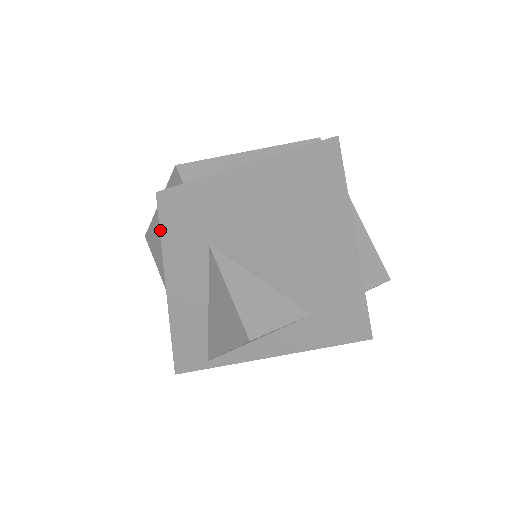
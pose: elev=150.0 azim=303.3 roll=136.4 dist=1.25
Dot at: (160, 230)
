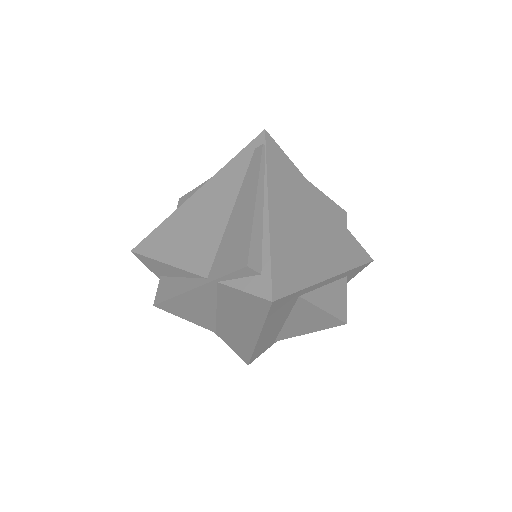
Dot at: (267, 316)
